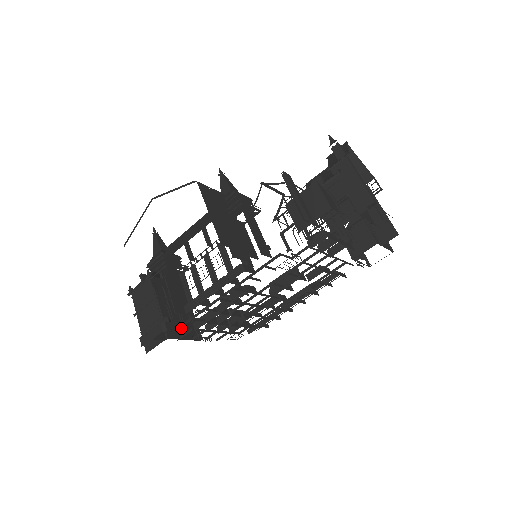
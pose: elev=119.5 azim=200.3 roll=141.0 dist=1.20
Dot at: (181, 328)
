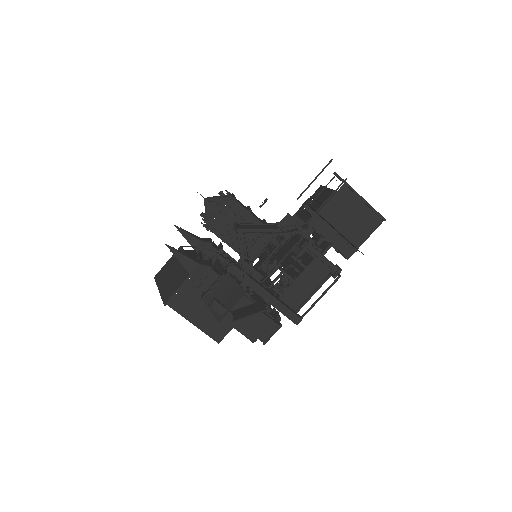
Dot at: occluded
